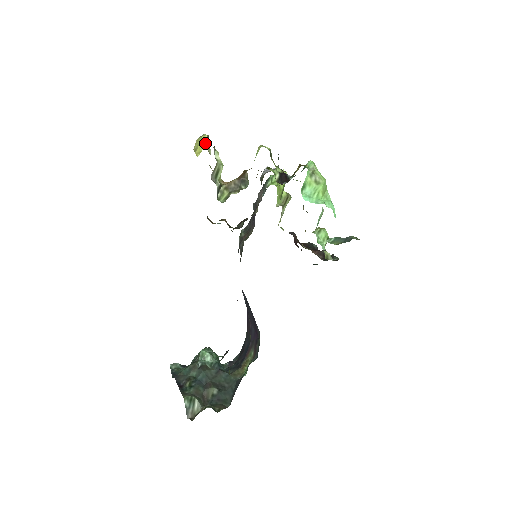
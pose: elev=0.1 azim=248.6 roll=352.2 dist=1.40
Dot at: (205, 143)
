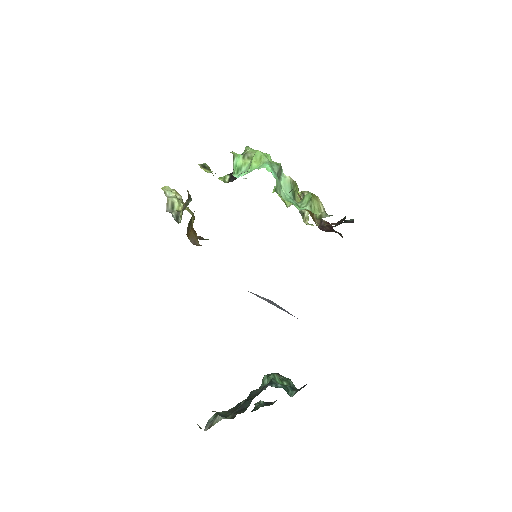
Dot at: occluded
